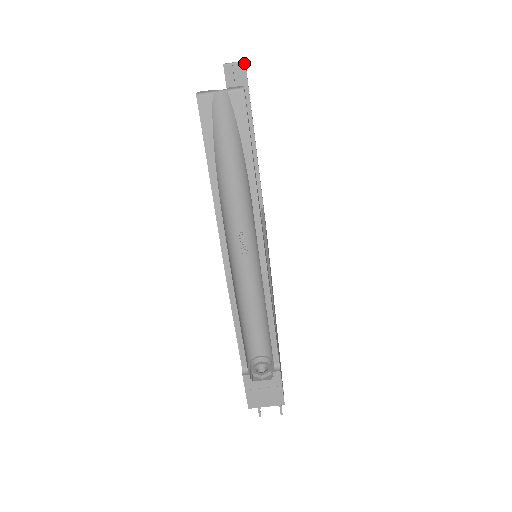
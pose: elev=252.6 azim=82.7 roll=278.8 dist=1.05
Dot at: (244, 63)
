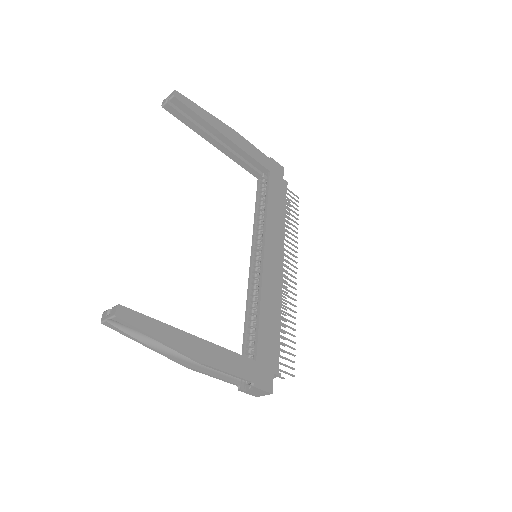
Dot at: (173, 97)
